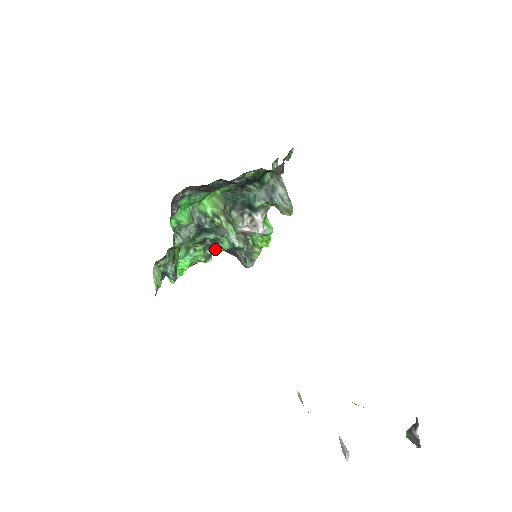
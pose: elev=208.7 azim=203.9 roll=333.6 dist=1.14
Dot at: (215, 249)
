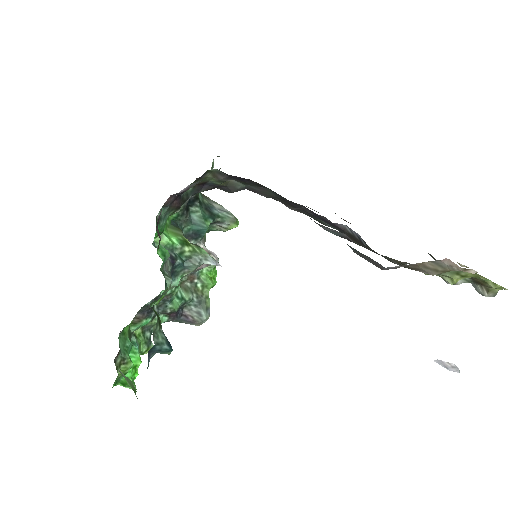
Dot at: occluded
